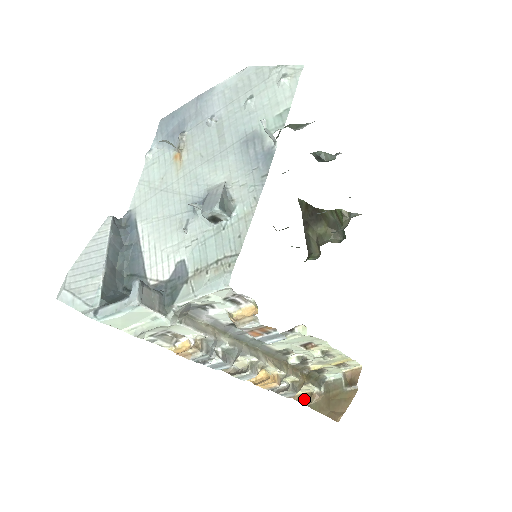
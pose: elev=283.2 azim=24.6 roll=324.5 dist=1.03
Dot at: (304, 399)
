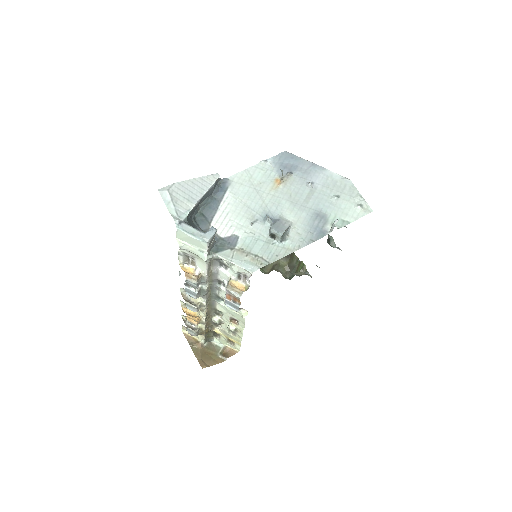
Dot at: (191, 340)
